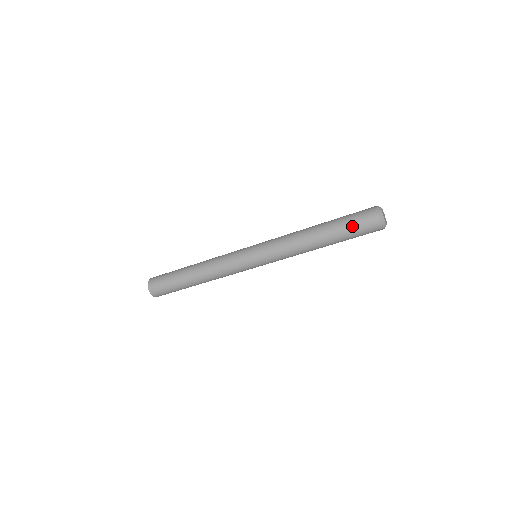
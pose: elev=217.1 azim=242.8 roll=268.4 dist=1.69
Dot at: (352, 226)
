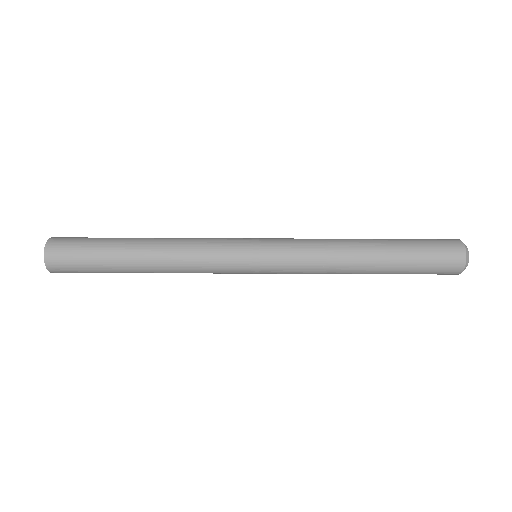
Dot at: (423, 270)
